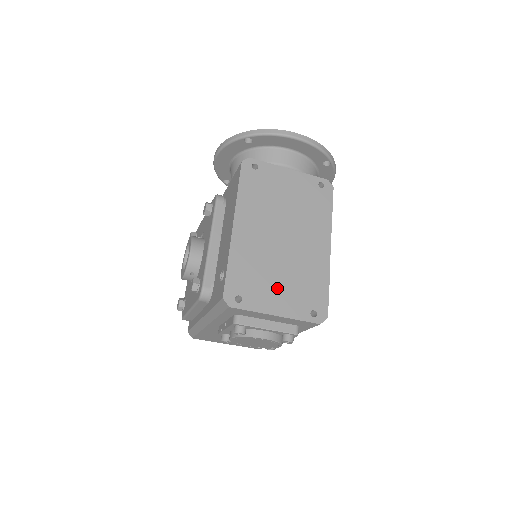
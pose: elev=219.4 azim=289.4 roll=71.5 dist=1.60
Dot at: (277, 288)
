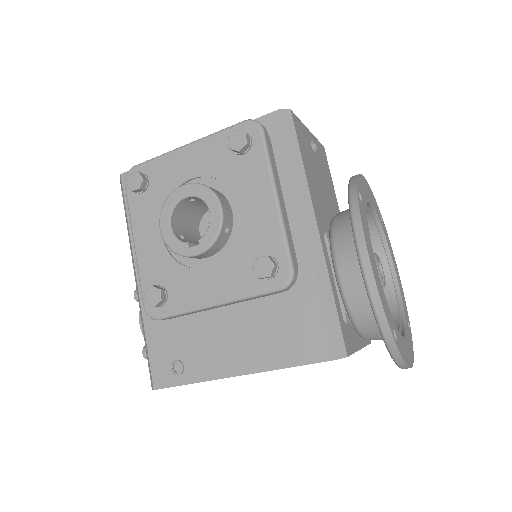
Dot at: occluded
